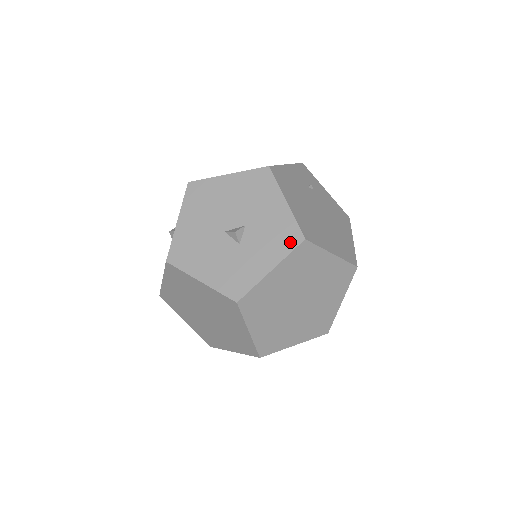
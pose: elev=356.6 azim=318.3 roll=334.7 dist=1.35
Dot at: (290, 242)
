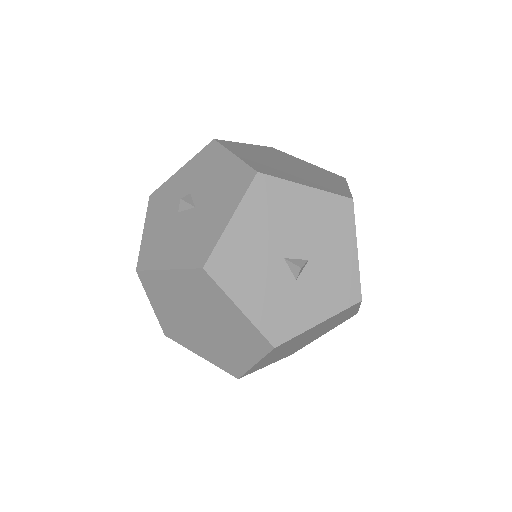
Dot at: (347, 298)
